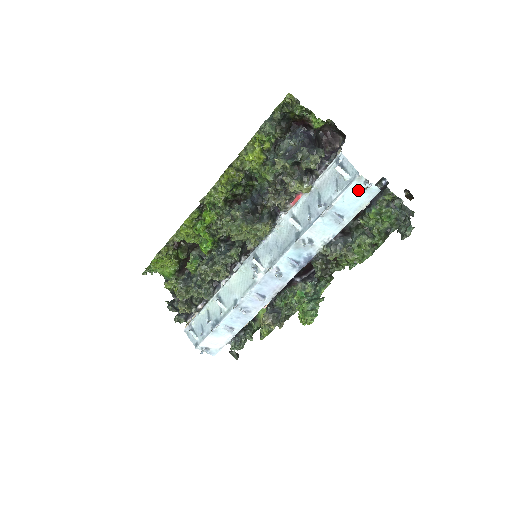
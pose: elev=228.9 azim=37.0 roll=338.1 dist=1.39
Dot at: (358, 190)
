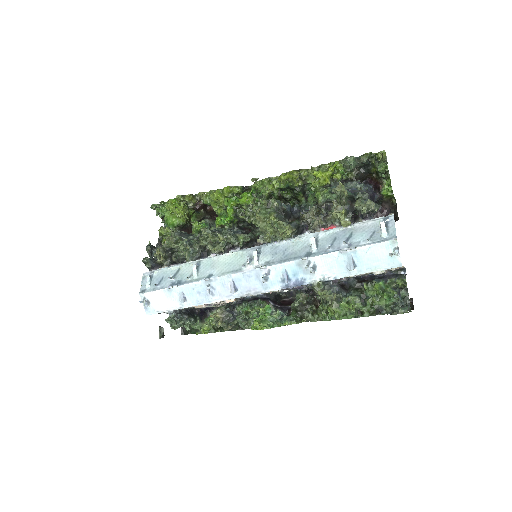
Dot at: (385, 252)
